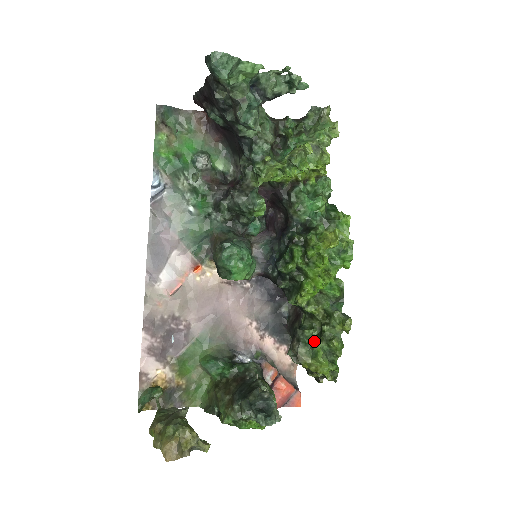
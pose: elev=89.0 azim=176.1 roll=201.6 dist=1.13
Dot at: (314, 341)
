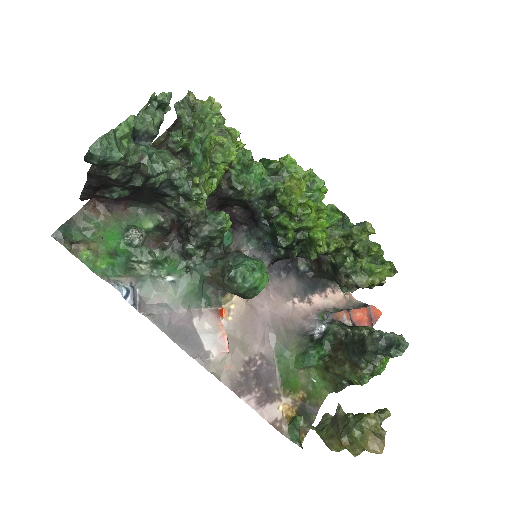
Dot at: (359, 264)
